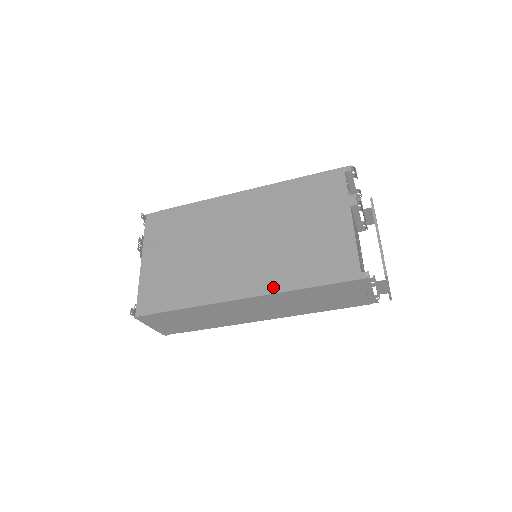
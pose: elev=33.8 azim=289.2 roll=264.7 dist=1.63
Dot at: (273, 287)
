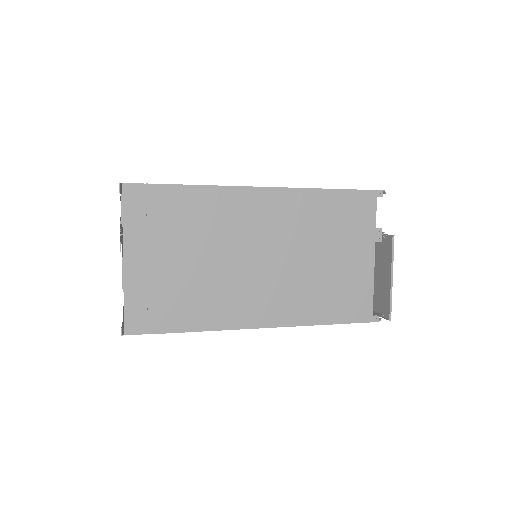
Dot at: (293, 320)
